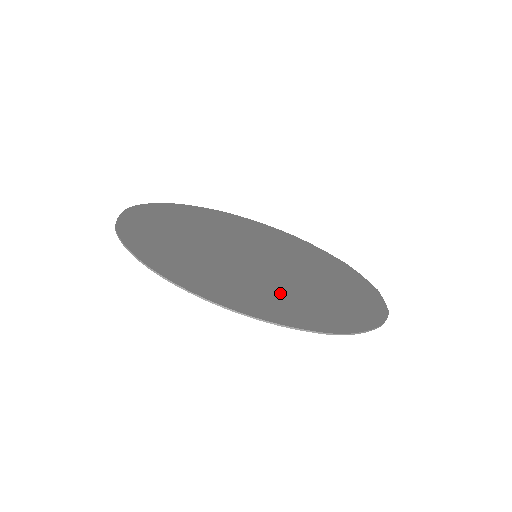
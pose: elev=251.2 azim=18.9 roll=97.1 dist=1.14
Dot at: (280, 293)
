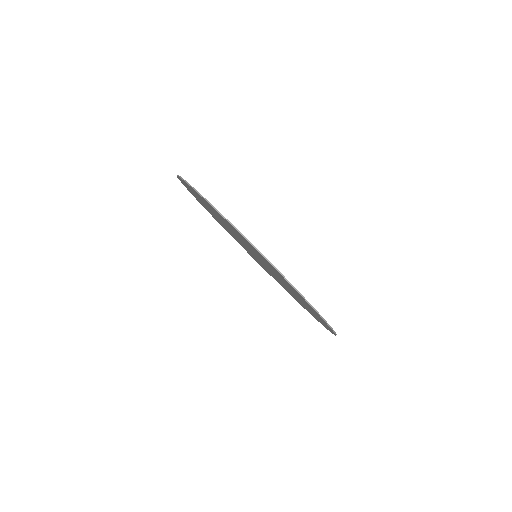
Dot at: occluded
